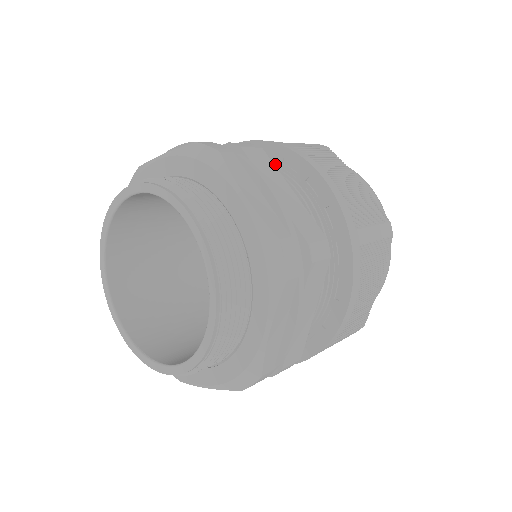
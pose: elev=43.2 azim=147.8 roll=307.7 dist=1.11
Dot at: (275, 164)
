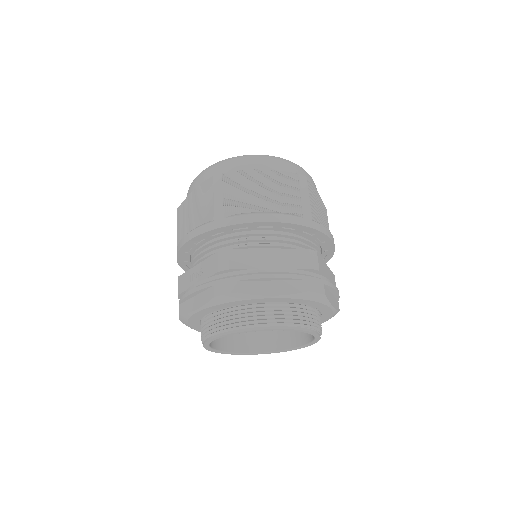
Dot at: occluded
